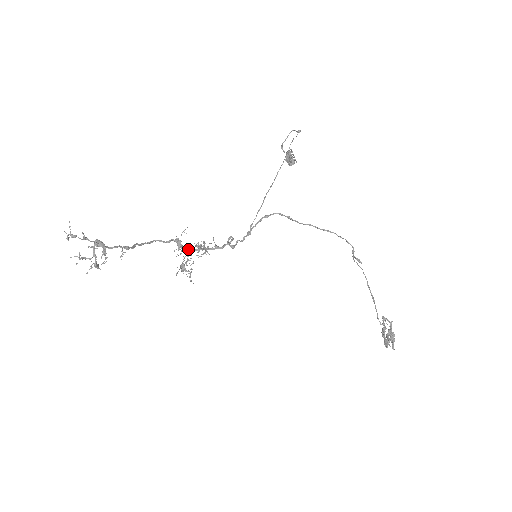
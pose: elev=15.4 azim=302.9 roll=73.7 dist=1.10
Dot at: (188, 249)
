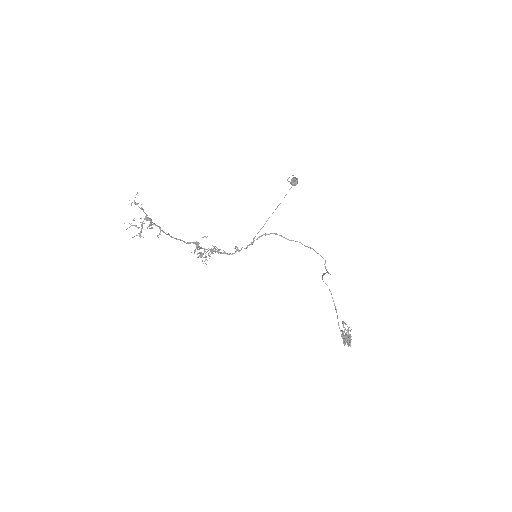
Dot at: (204, 248)
